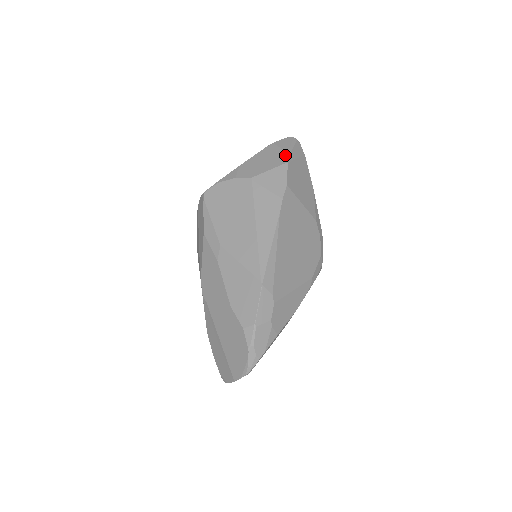
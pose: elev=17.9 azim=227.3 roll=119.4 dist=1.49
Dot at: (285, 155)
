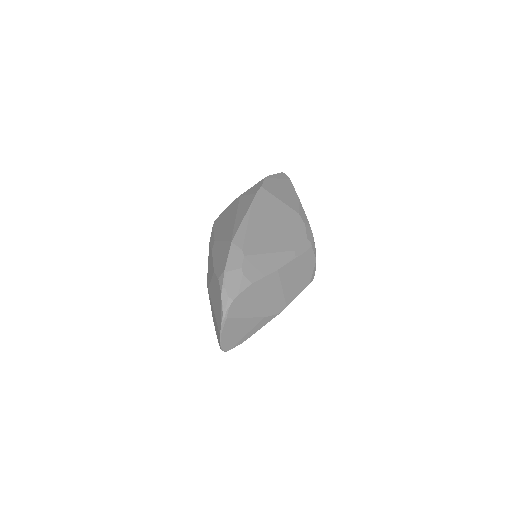
Dot at: occluded
